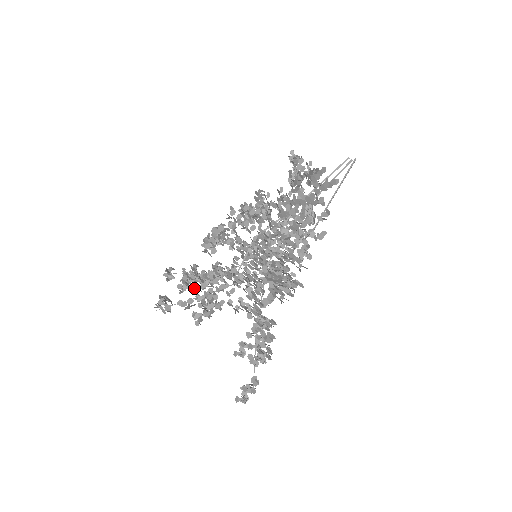
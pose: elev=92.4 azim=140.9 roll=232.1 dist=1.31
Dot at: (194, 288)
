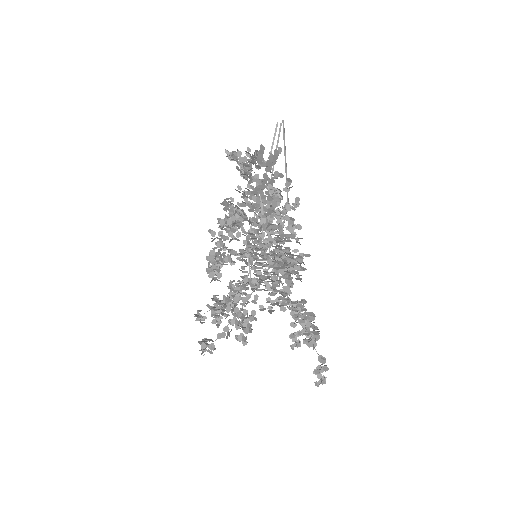
Dot at: occluded
